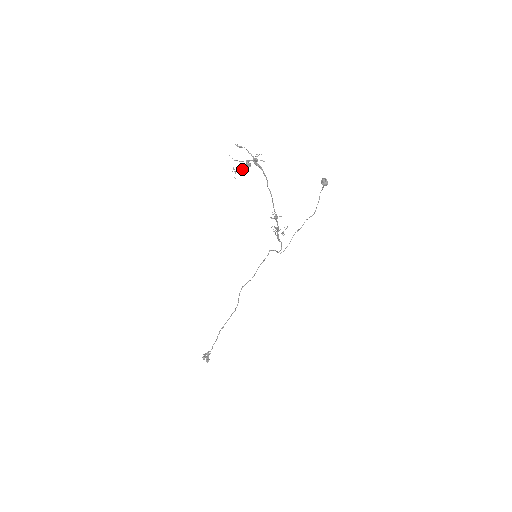
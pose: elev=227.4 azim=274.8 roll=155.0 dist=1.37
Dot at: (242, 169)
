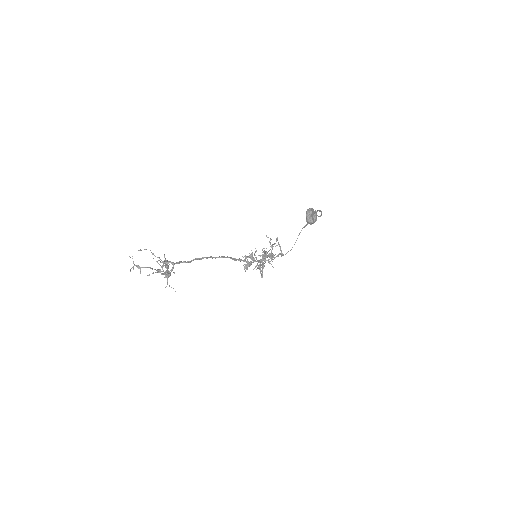
Dot at: occluded
